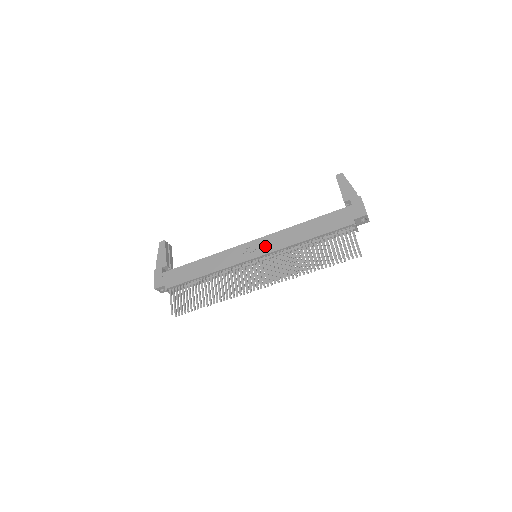
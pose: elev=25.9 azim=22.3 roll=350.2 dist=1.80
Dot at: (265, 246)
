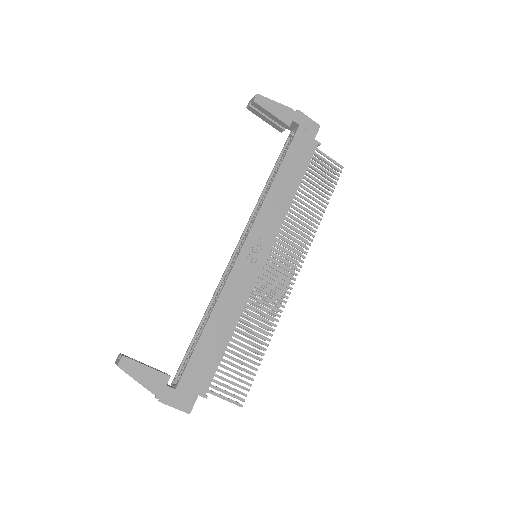
Dot at: (264, 237)
